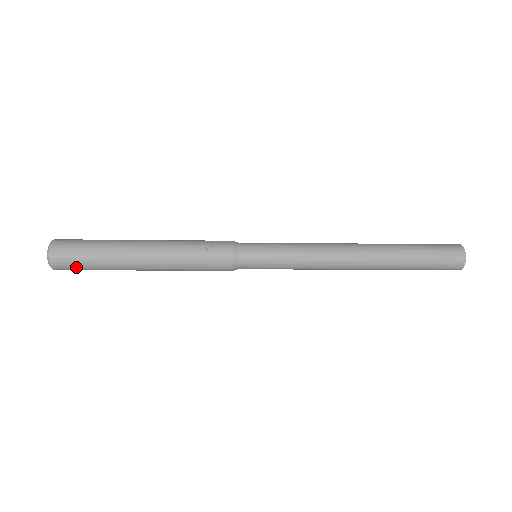
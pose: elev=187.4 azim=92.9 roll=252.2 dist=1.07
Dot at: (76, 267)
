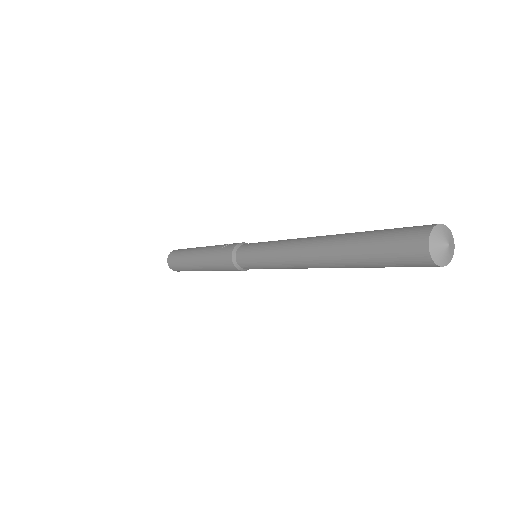
Dot at: (175, 264)
